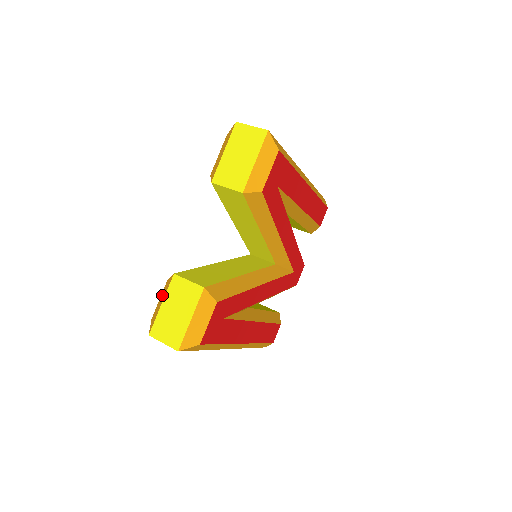
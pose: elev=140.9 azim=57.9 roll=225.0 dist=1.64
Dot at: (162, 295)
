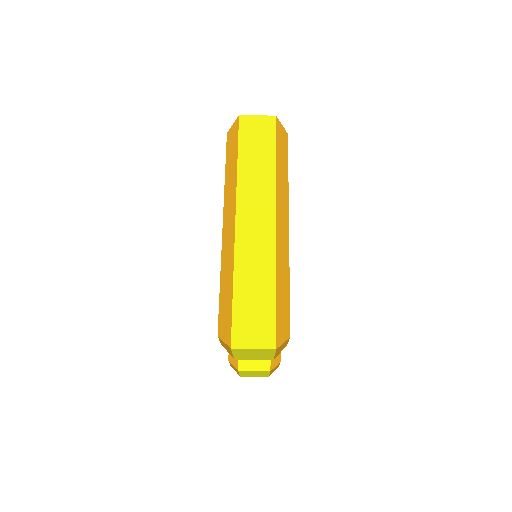
Dot at: occluded
